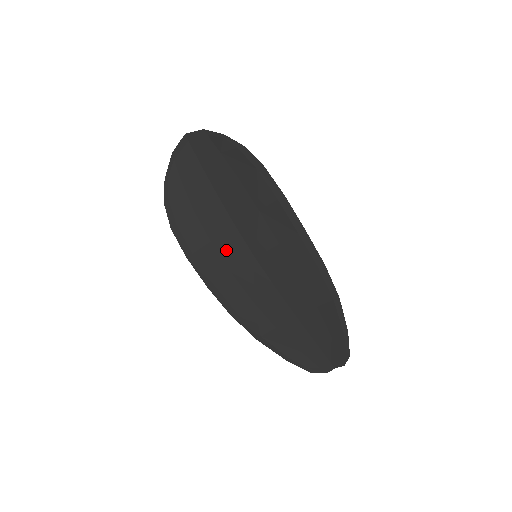
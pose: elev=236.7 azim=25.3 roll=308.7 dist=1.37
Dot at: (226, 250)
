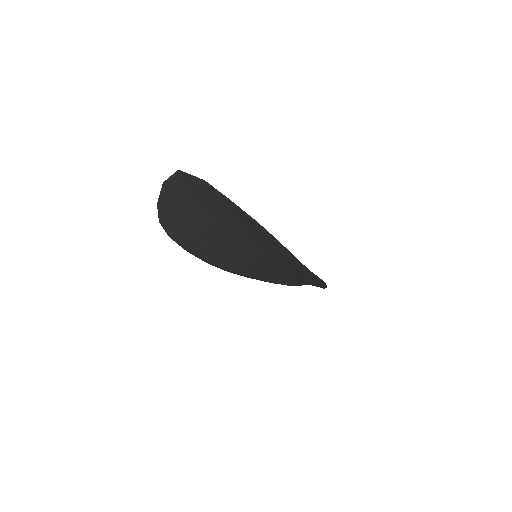
Dot at: (227, 253)
